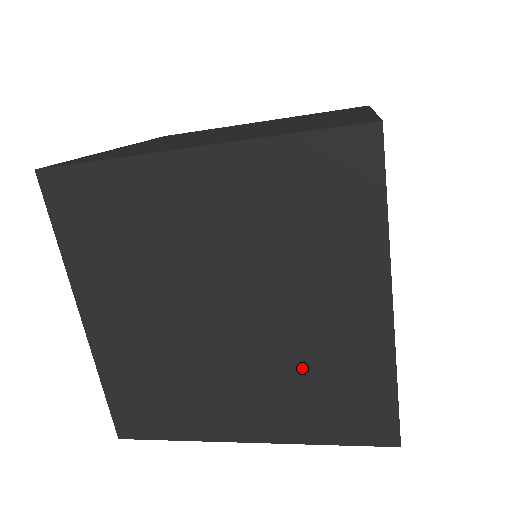
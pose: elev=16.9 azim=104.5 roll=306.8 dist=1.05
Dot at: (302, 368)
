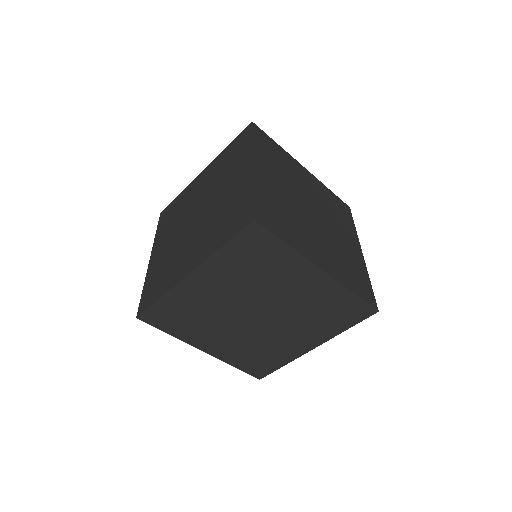
Dot at: (260, 345)
